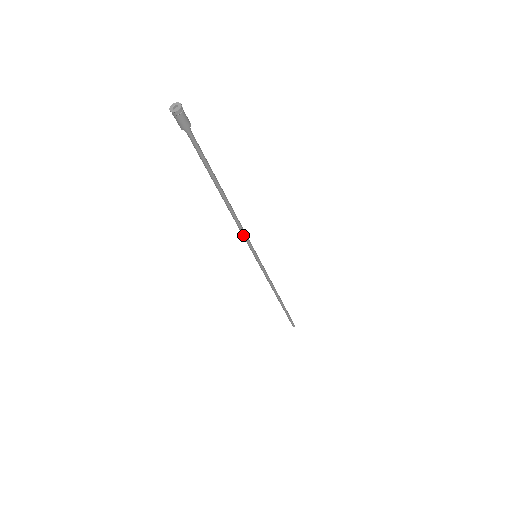
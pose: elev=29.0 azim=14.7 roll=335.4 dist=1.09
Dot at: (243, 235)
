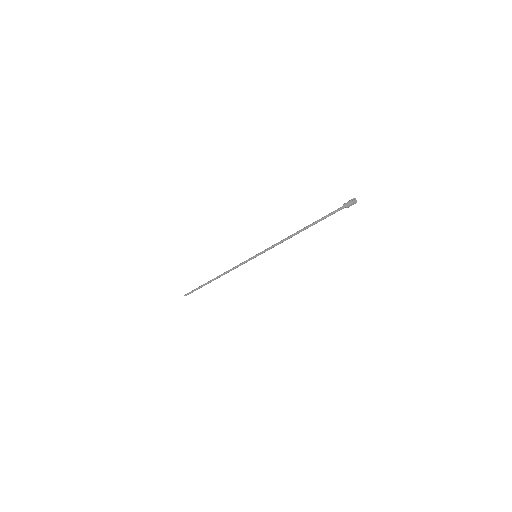
Dot at: (274, 246)
